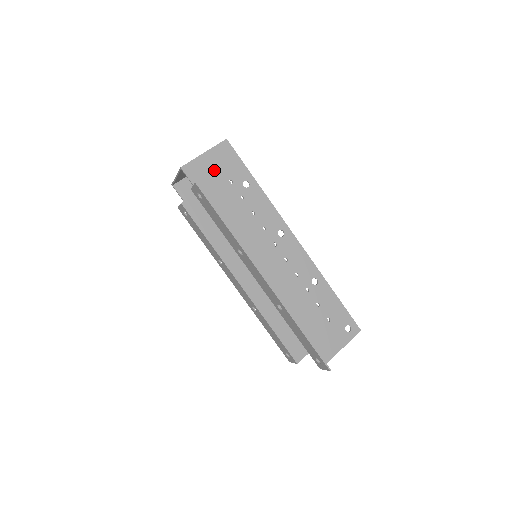
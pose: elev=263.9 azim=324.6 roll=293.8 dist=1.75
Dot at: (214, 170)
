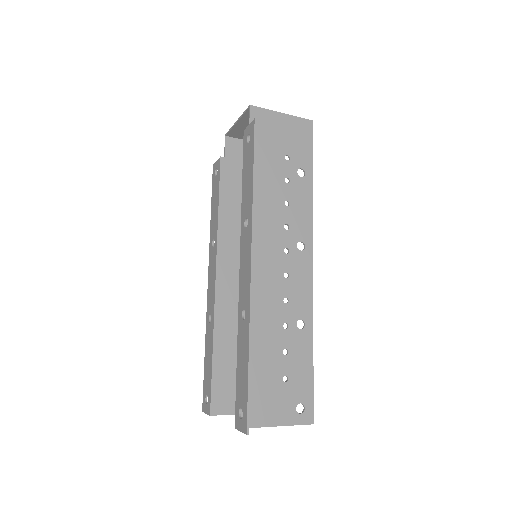
Dot at: (280, 134)
